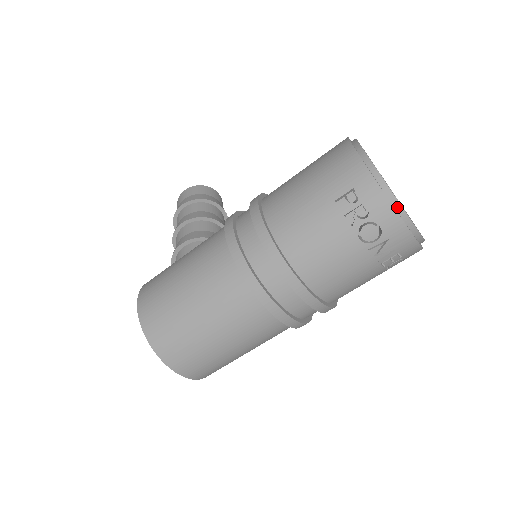
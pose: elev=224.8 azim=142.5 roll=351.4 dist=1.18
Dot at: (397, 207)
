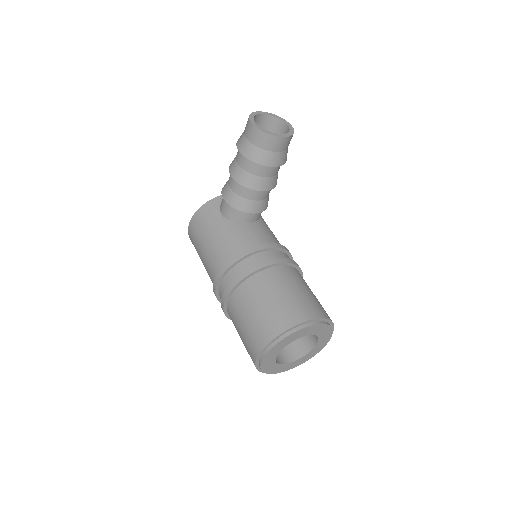
Dot at: (270, 372)
